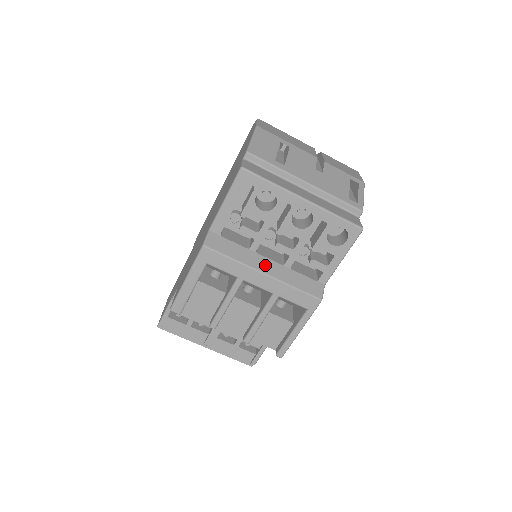
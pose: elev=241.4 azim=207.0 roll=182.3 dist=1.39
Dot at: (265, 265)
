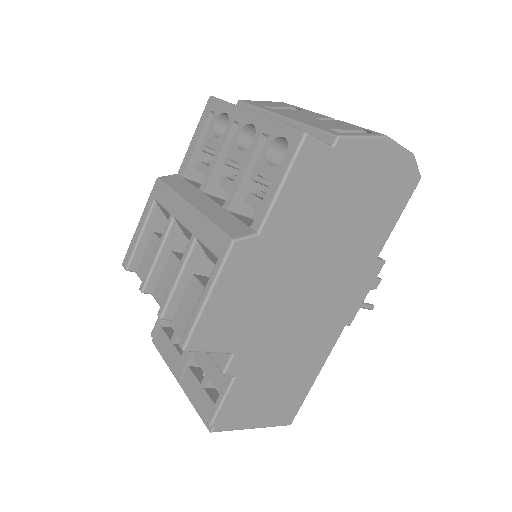
Dot at: (200, 201)
